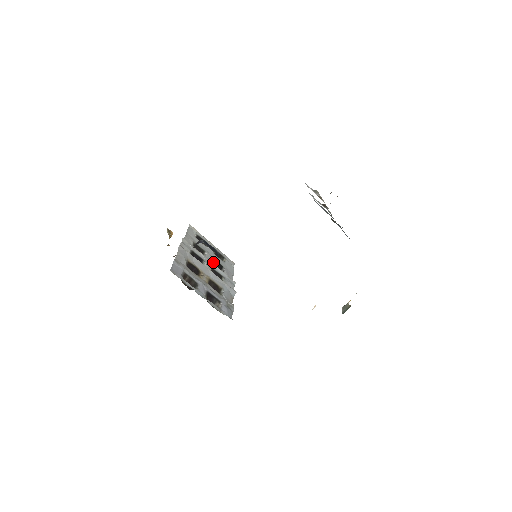
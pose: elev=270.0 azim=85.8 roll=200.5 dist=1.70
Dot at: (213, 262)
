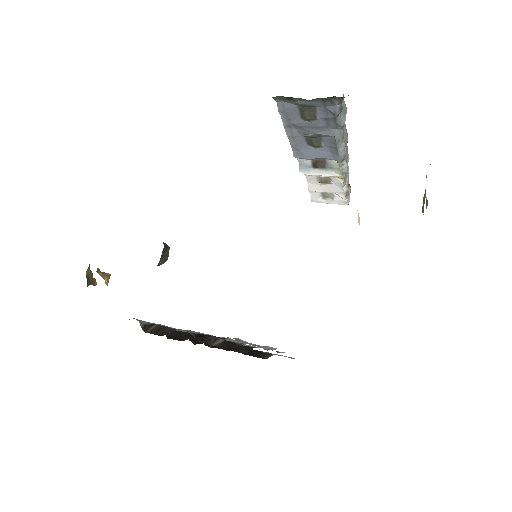
Dot at: occluded
